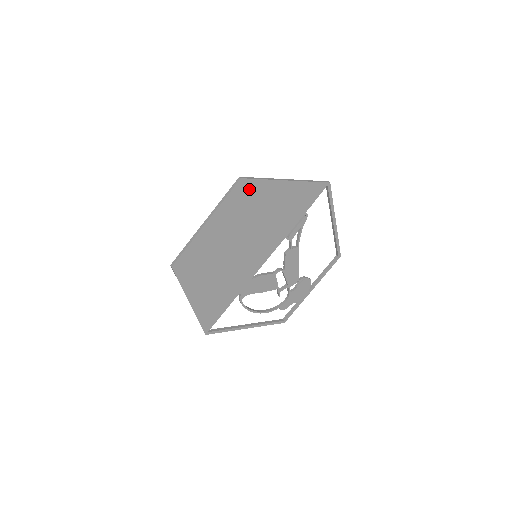
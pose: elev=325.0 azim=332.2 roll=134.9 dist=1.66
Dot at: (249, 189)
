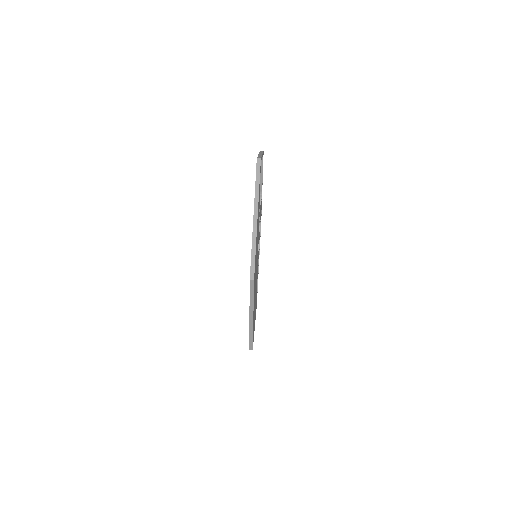
Dot at: occluded
